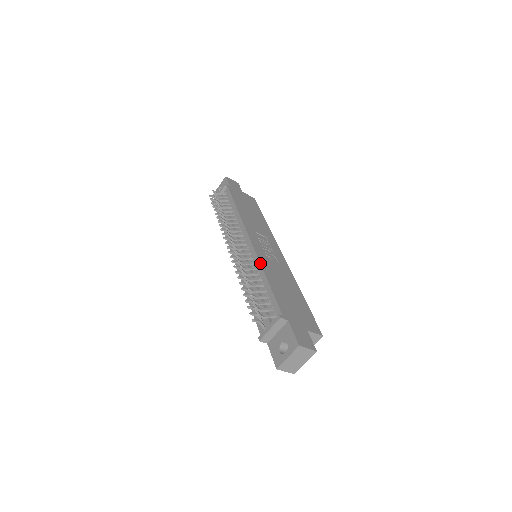
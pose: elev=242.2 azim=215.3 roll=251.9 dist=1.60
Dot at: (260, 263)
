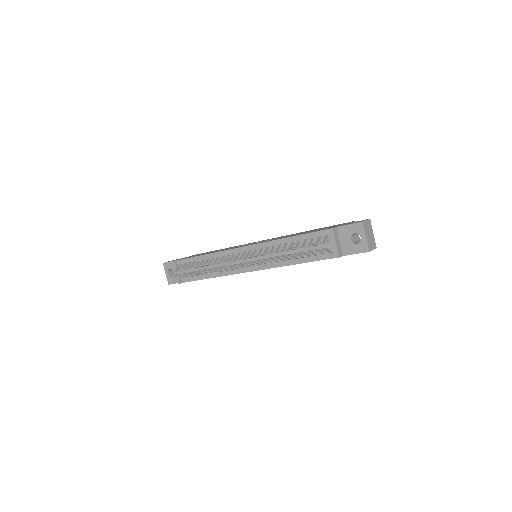
Dot at: (272, 241)
